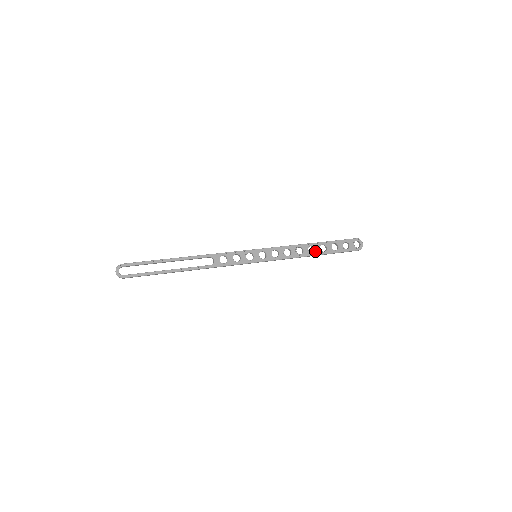
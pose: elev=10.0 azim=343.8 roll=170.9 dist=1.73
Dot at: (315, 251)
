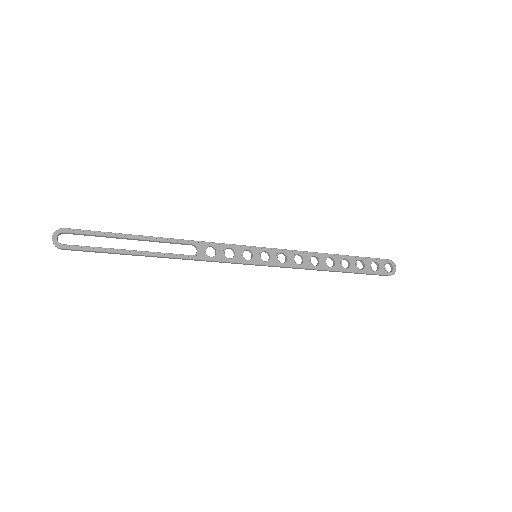
Dot at: (335, 265)
